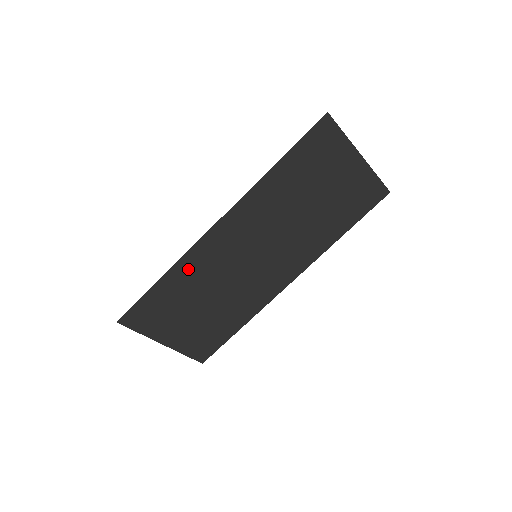
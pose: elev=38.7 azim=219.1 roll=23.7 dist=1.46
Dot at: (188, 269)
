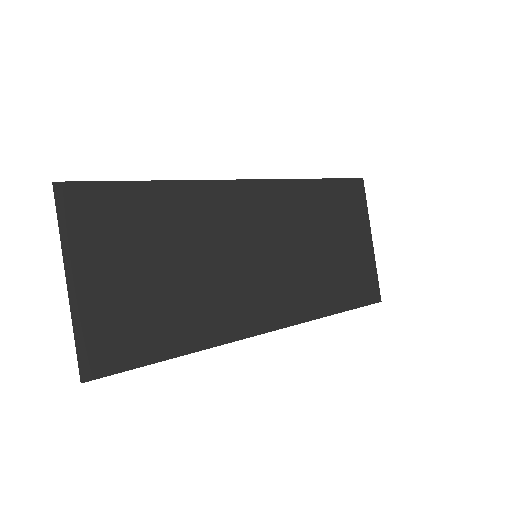
Dot at: (188, 200)
